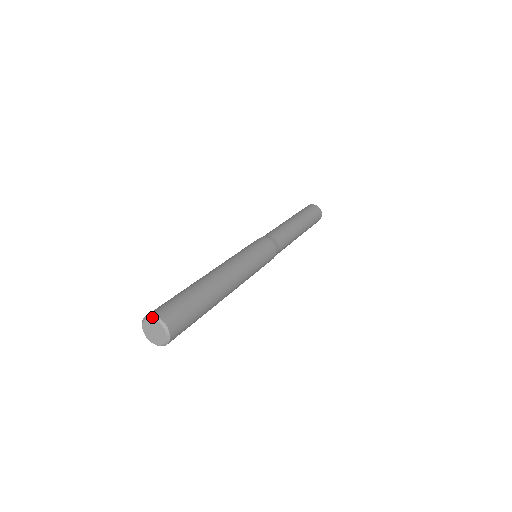
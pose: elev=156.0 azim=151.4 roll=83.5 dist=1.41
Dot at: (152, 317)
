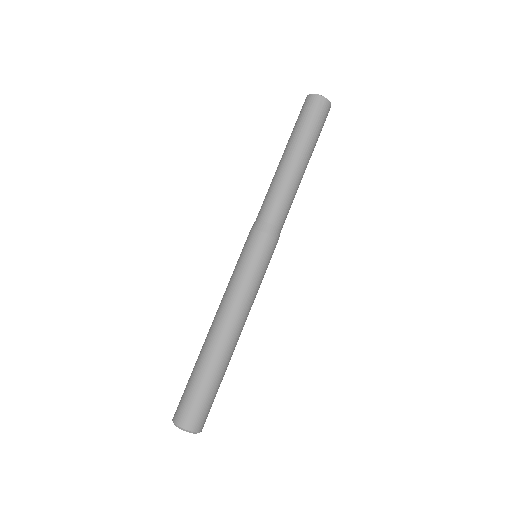
Dot at: occluded
